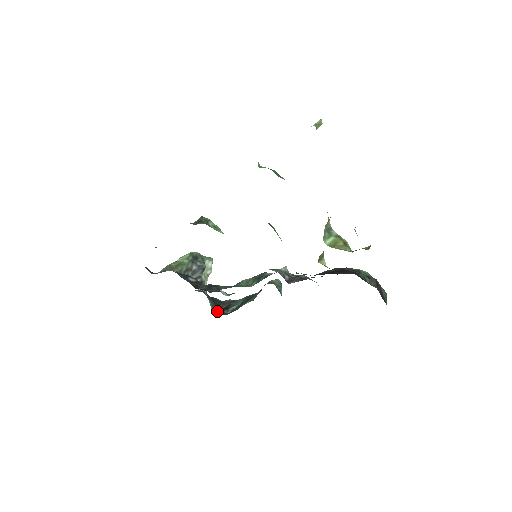
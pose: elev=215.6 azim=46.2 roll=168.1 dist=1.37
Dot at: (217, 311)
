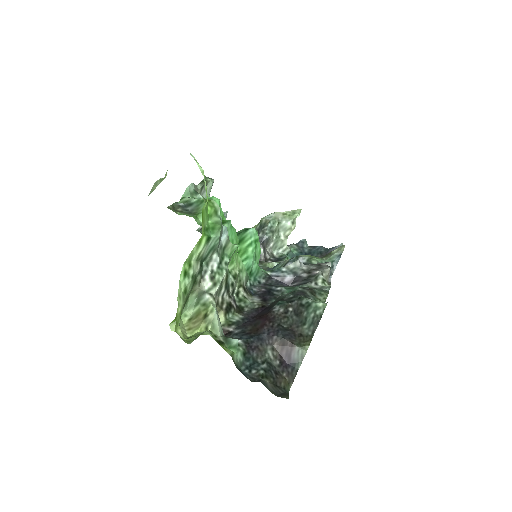
Dot at: occluded
